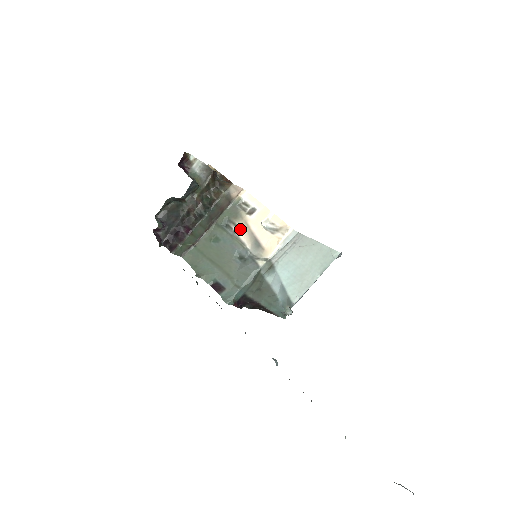
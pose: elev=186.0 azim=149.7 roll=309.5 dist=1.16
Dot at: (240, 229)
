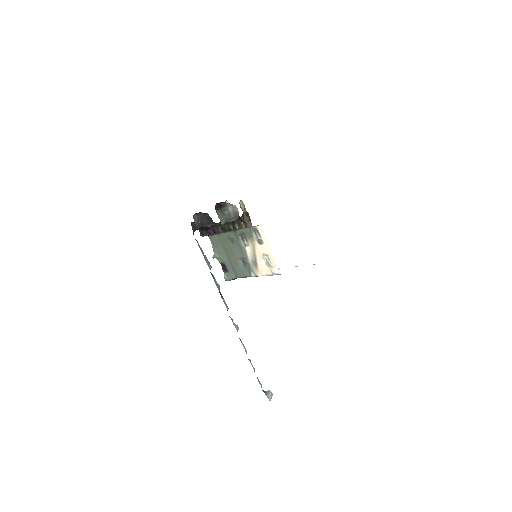
Dot at: (249, 247)
